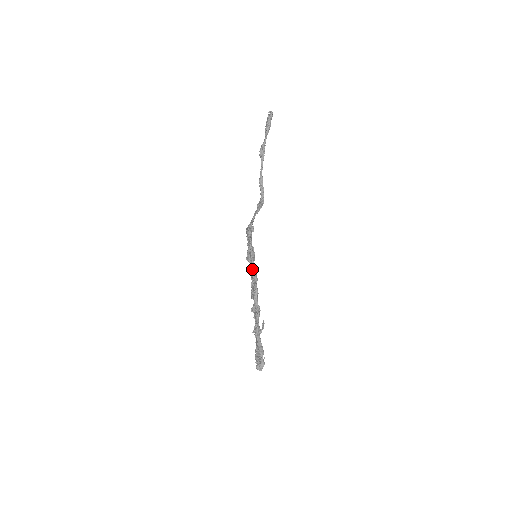
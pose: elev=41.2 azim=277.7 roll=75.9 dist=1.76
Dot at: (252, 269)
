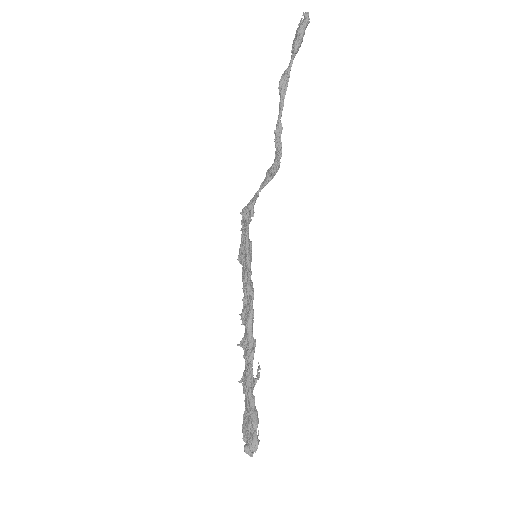
Dot at: (246, 276)
